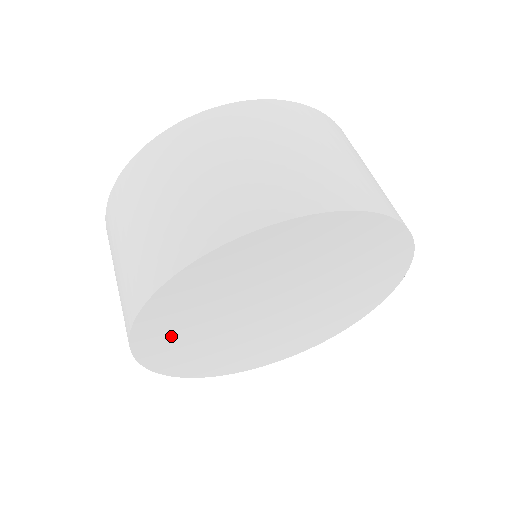
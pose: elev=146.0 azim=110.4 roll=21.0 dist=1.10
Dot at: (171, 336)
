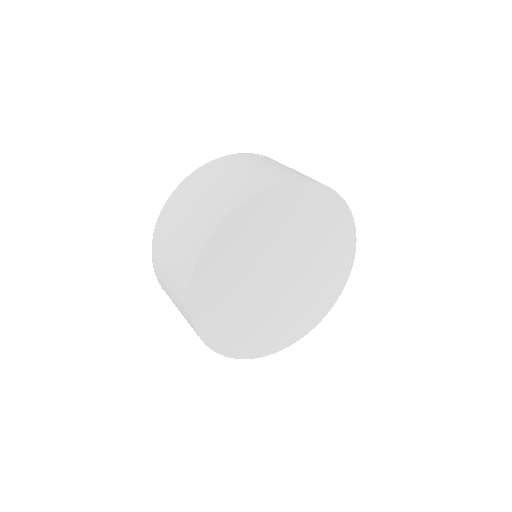
Dot at: (215, 291)
